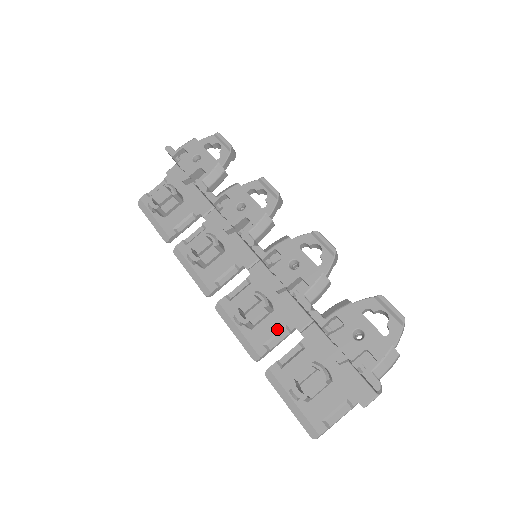
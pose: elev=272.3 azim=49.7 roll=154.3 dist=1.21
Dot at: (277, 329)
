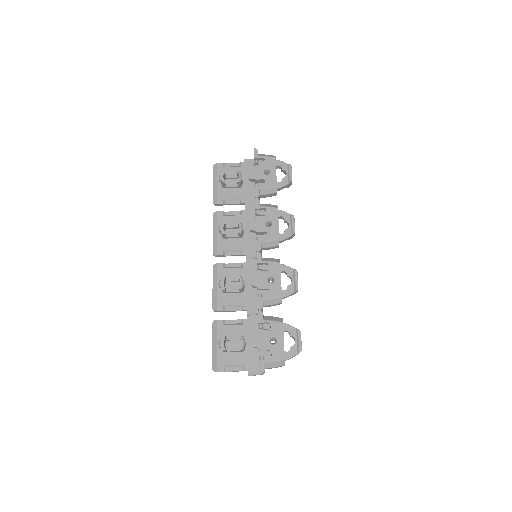
Dot at: (237, 303)
